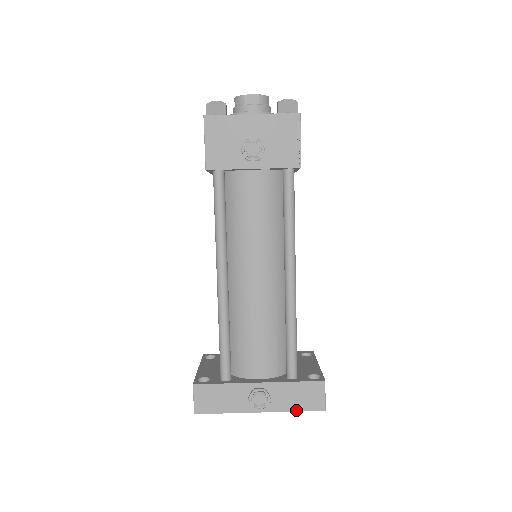
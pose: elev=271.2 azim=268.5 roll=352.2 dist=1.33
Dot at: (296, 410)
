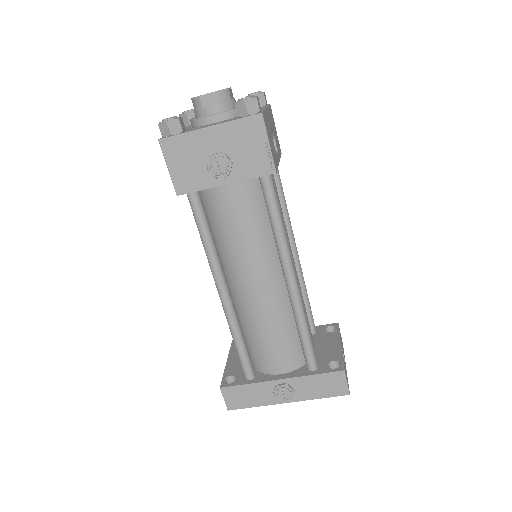
Dot at: (321, 397)
